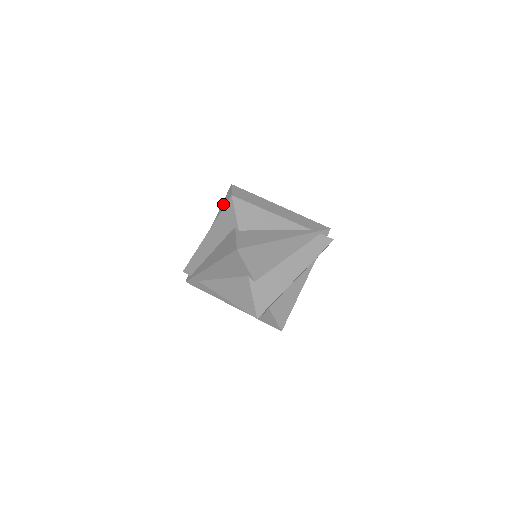
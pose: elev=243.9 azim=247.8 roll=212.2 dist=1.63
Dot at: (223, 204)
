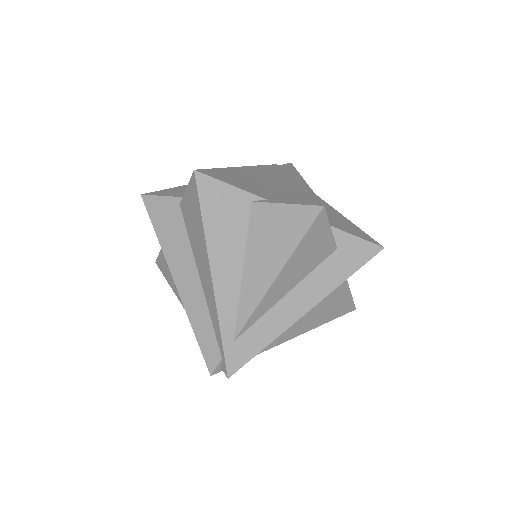
Dot at: (166, 275)
